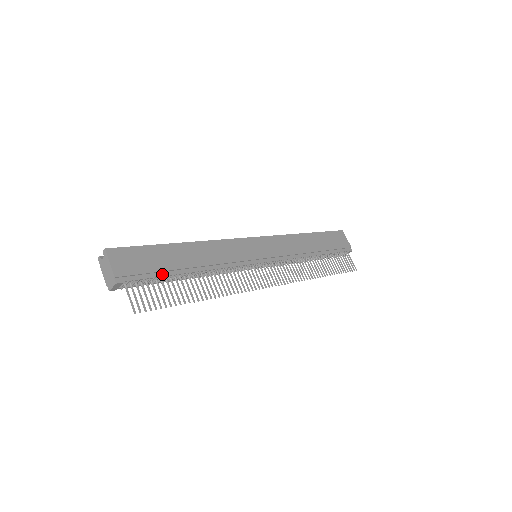
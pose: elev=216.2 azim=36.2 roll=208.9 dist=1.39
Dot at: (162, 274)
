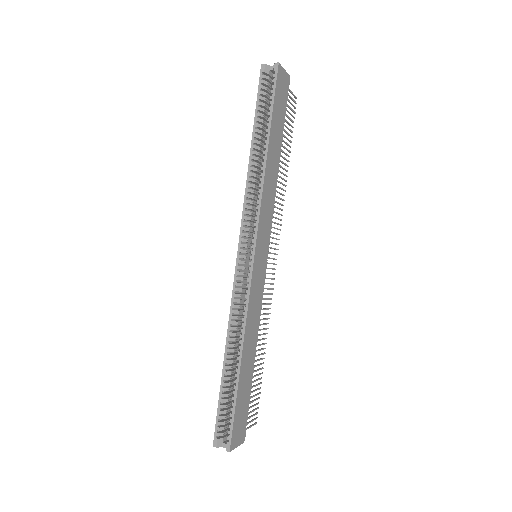
Dot at: (250, 394)
